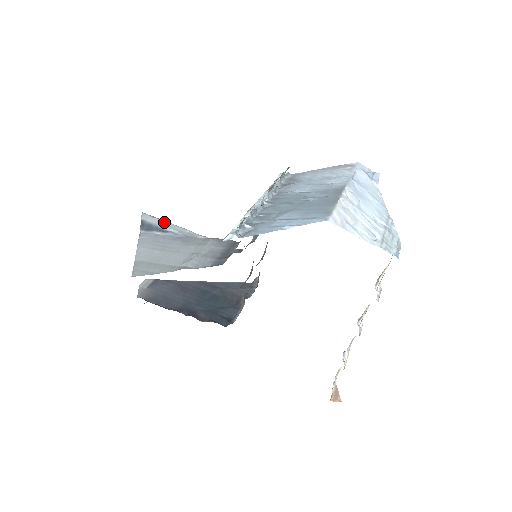
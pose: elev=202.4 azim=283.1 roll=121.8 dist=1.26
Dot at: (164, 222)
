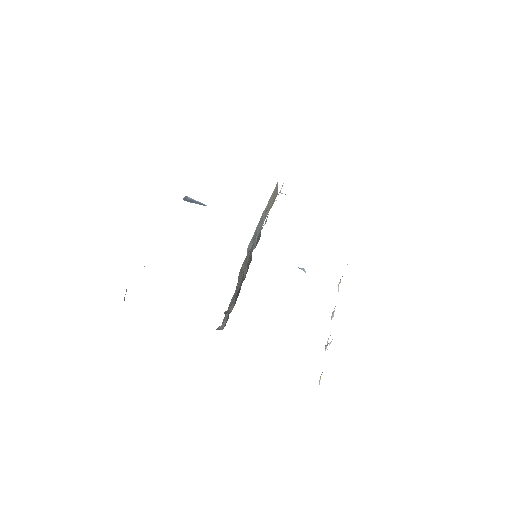
Dot at: occluded
